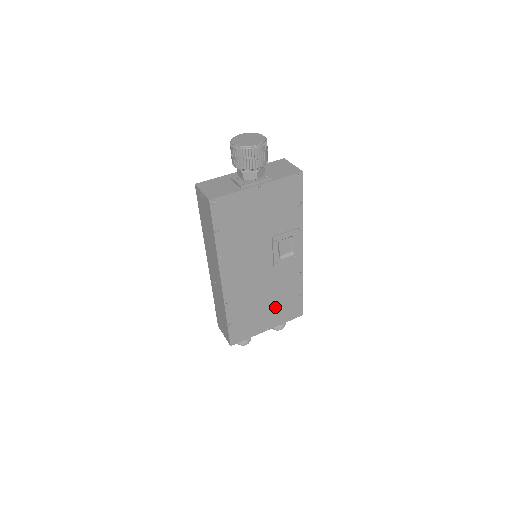
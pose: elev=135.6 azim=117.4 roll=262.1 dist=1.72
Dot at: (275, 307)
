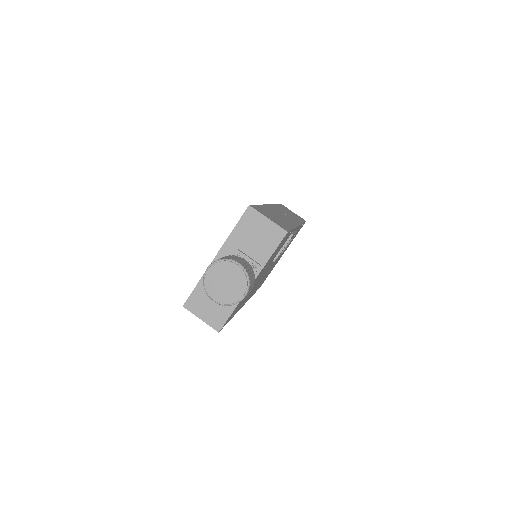
Dot at: occluded
